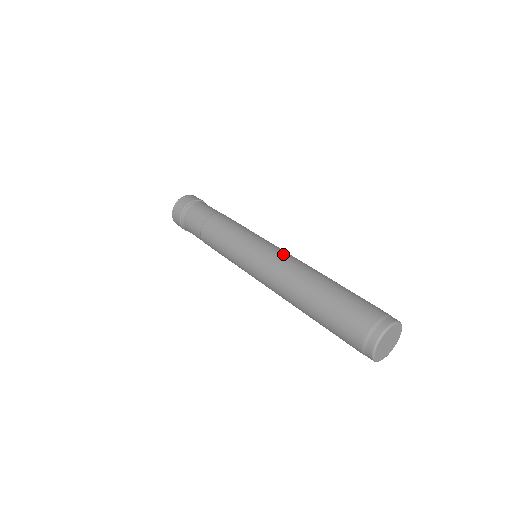
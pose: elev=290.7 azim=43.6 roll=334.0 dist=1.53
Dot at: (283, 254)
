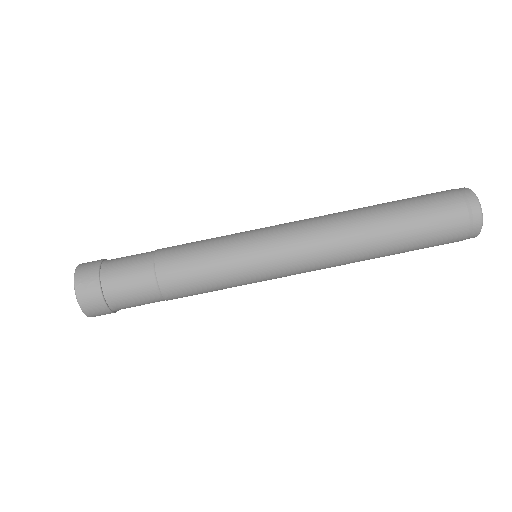
Dot at: (301, 223)
